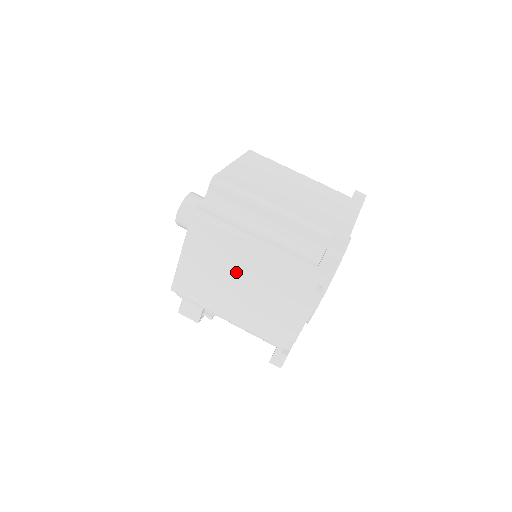
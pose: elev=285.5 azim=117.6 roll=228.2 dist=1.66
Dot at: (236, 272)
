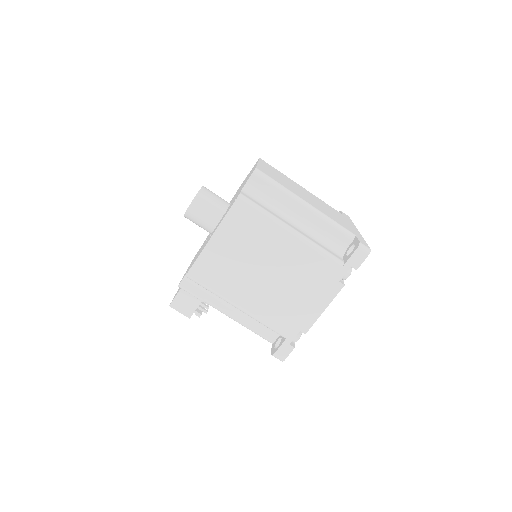
Dot at: (267, 260)
